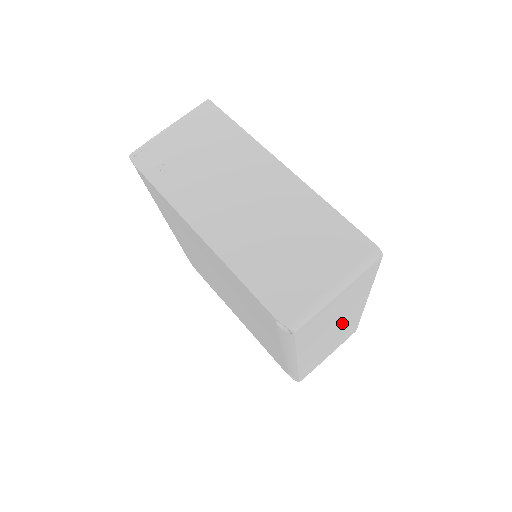
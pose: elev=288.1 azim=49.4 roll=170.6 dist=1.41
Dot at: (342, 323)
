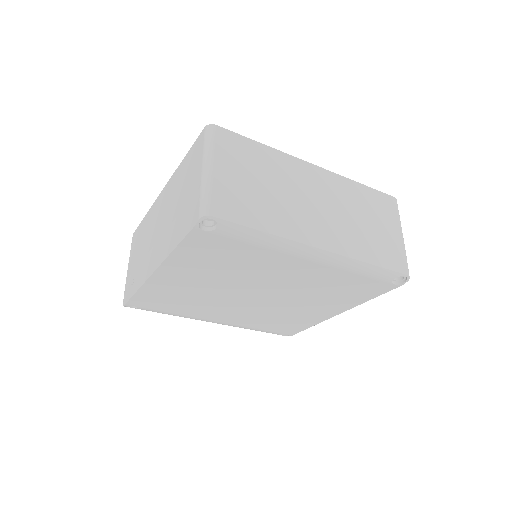
Dot at: (317, 194)
